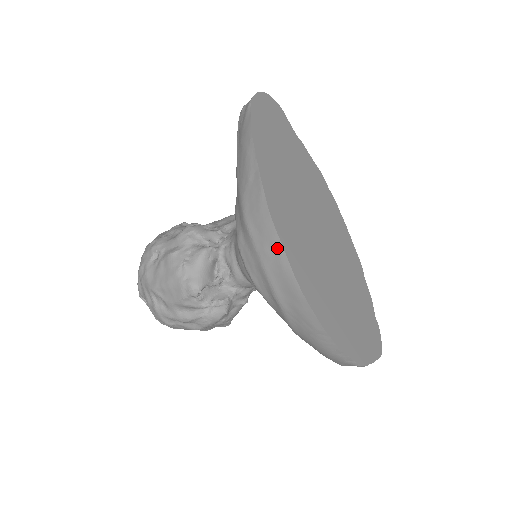
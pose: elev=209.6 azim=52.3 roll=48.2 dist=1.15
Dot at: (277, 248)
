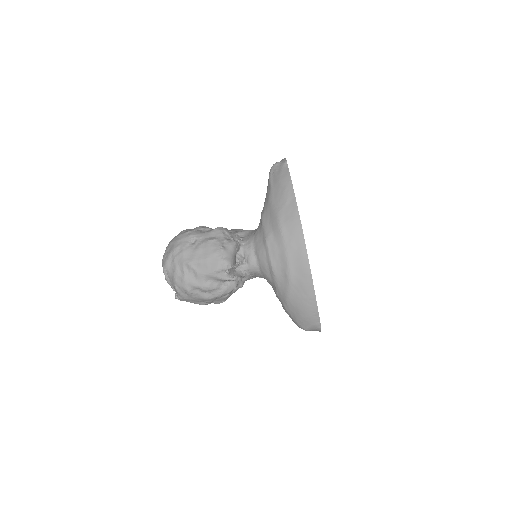
Dot at: (301, 243)
